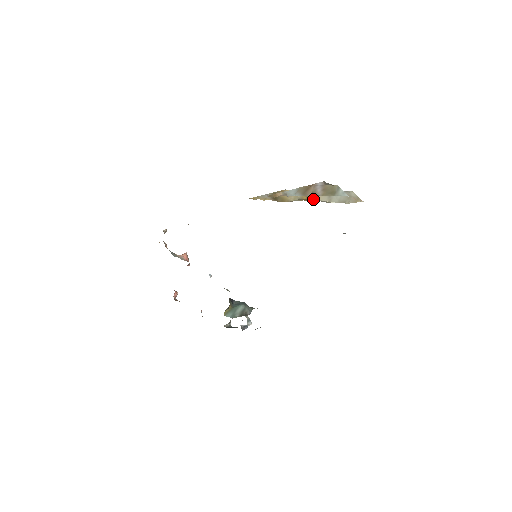
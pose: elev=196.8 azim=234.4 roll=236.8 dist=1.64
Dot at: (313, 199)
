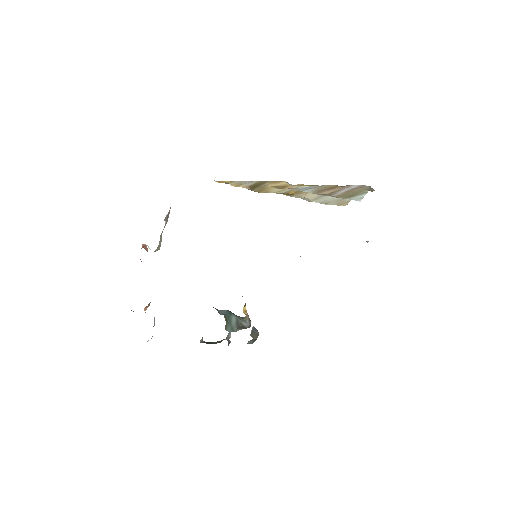
Dot at: (298, 195)
